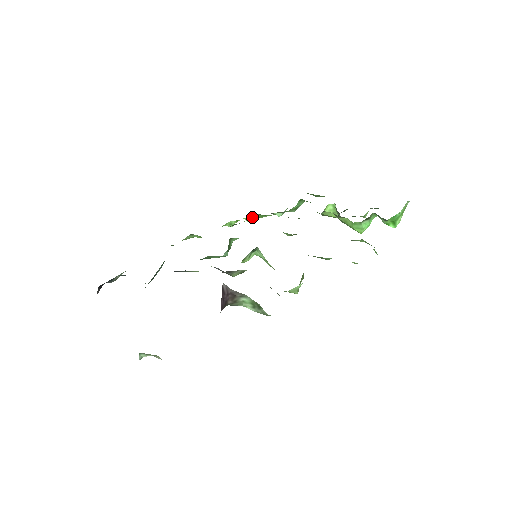
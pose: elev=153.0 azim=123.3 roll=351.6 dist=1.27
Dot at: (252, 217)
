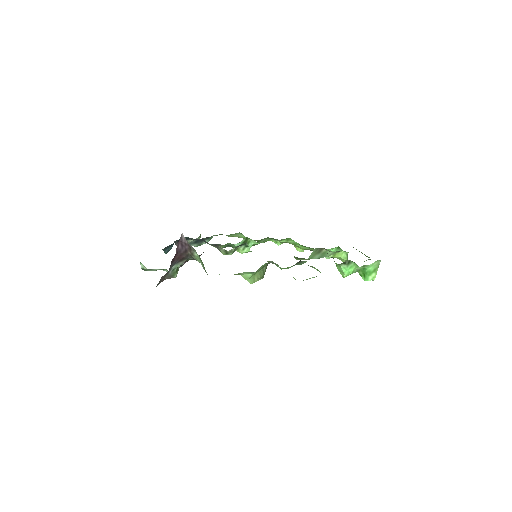
Dot at: (289, 241)
